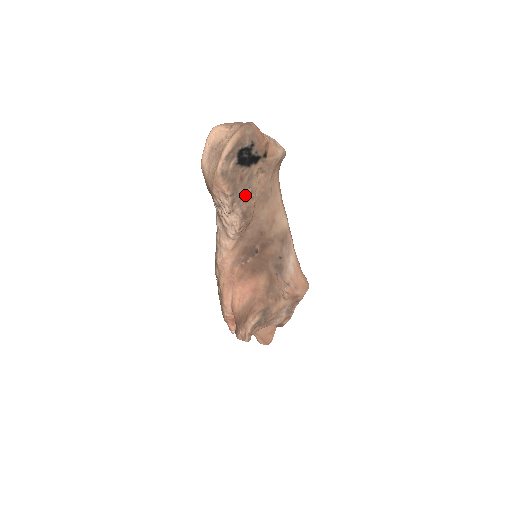
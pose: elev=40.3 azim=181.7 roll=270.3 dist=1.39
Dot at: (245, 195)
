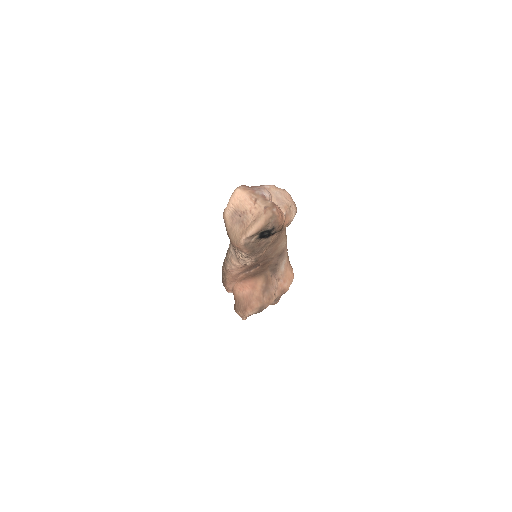
Dot at: (260, 251)
